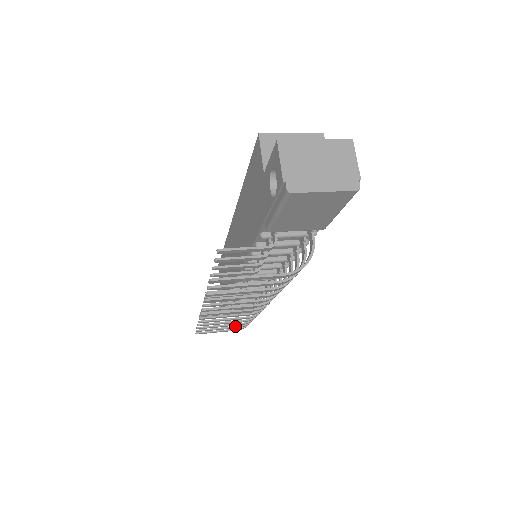
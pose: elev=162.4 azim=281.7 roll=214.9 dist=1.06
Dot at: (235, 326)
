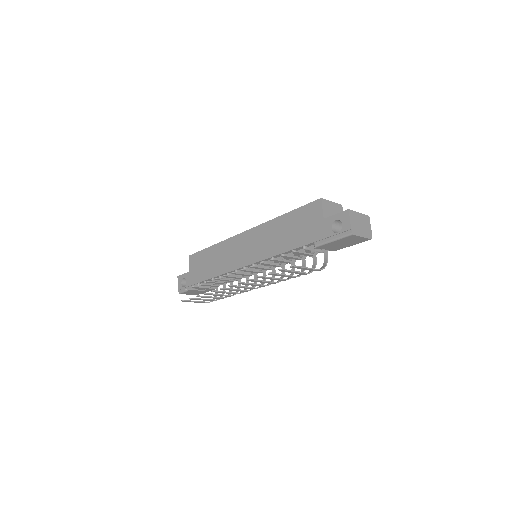
Dot at: (212, 299)
